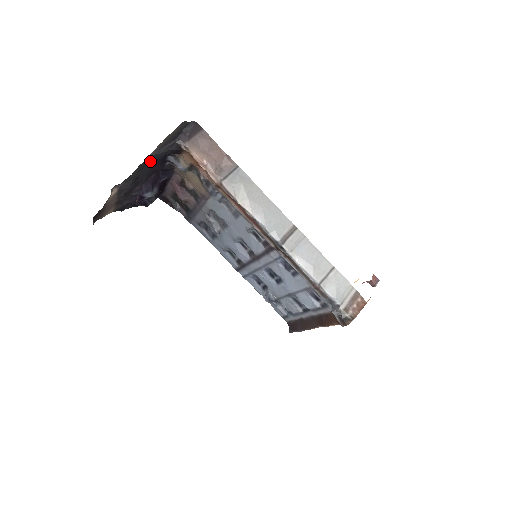
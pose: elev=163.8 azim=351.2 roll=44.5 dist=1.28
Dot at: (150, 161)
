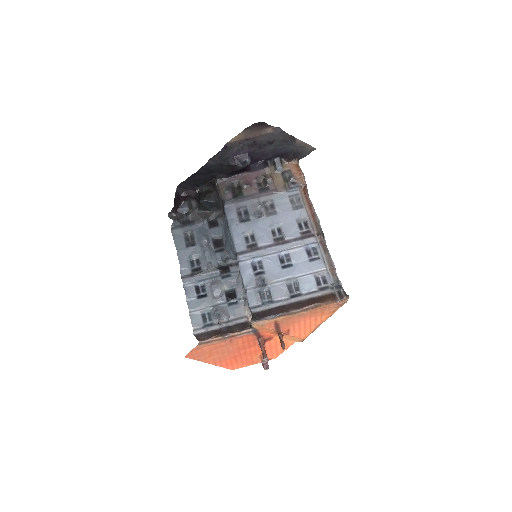
Dot at: (288, 144)
